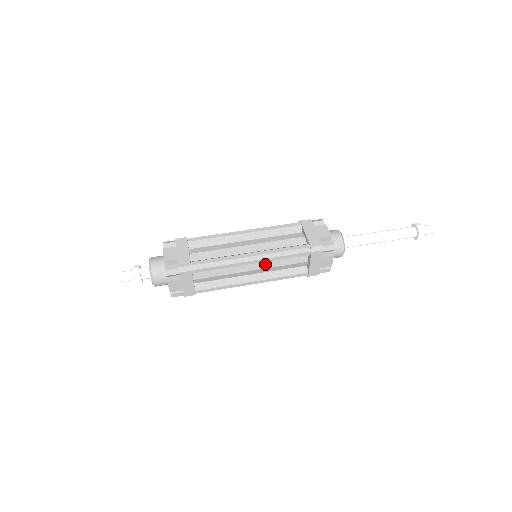
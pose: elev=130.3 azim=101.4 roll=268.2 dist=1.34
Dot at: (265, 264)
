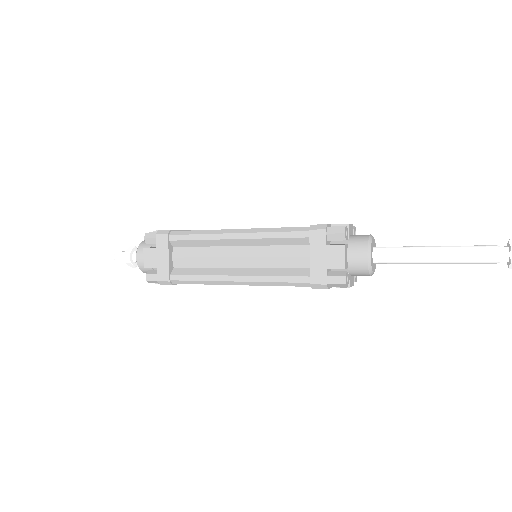
Dot at: (254, 250)
